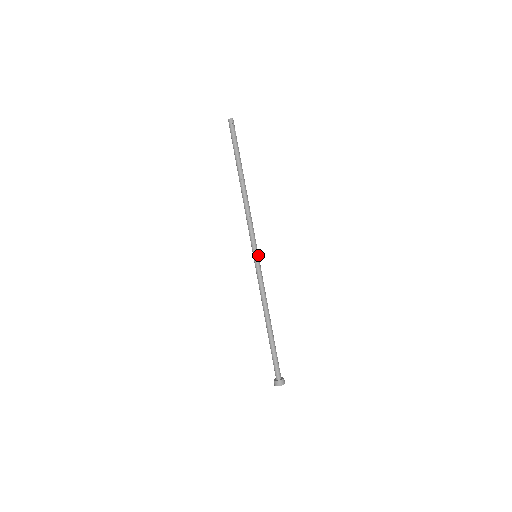
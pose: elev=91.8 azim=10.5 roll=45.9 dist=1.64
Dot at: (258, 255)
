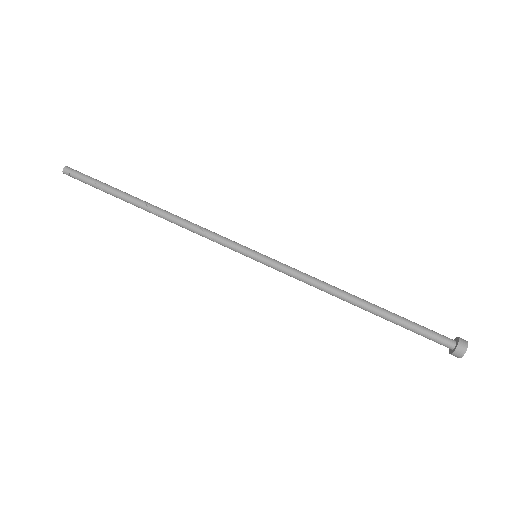
Dot at: (257, 252)
